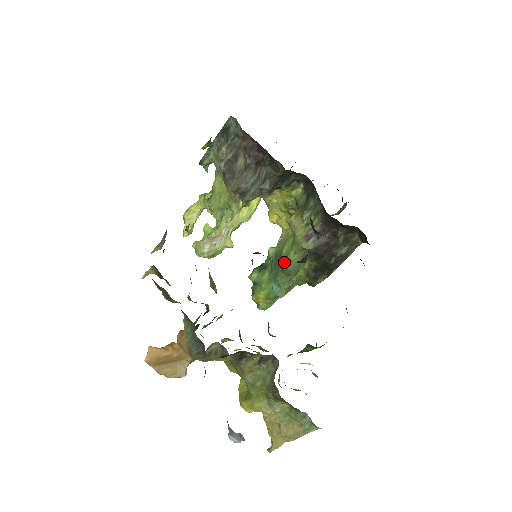
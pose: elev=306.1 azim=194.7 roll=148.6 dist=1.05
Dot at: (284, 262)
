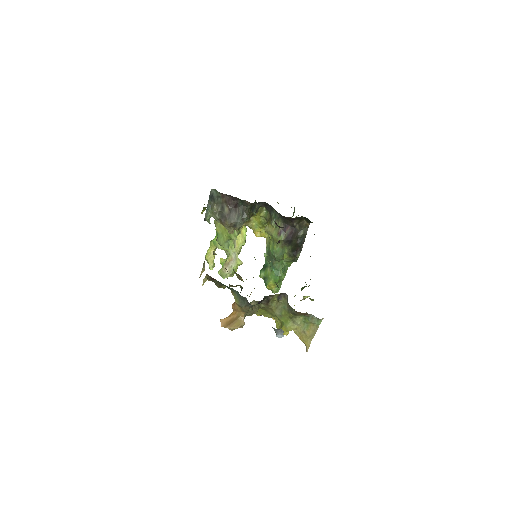
Dot at: (273, 254)
